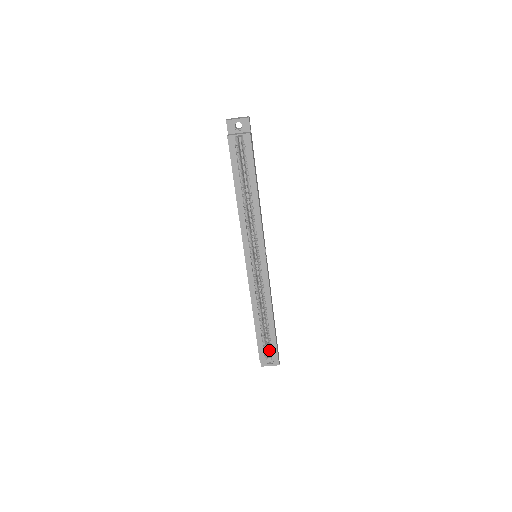
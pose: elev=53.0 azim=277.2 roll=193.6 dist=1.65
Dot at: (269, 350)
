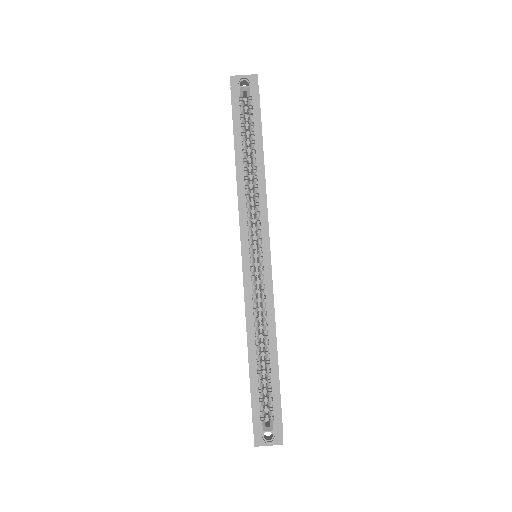
Dot at: occluded
